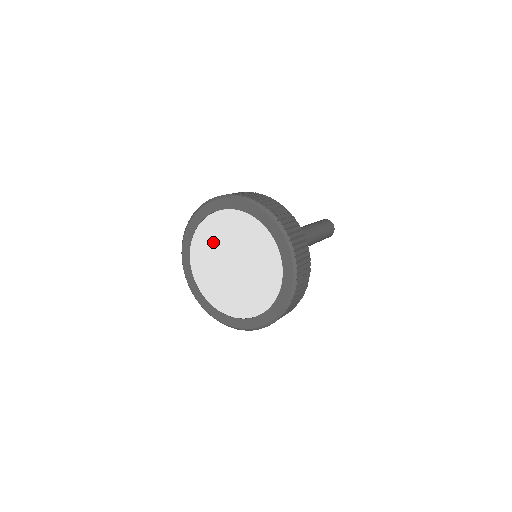
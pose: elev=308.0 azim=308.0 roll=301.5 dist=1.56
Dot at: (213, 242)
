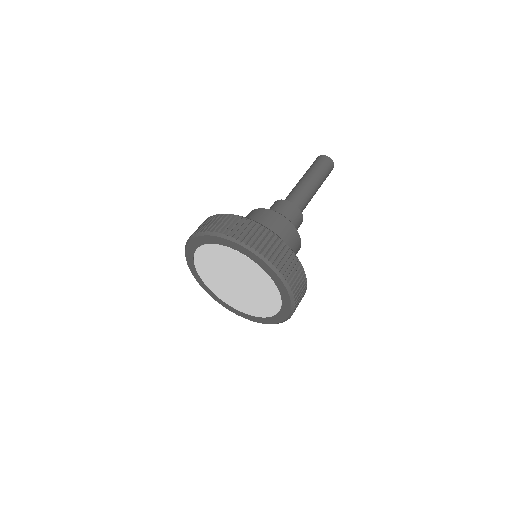
Dot at: (213, 264)
